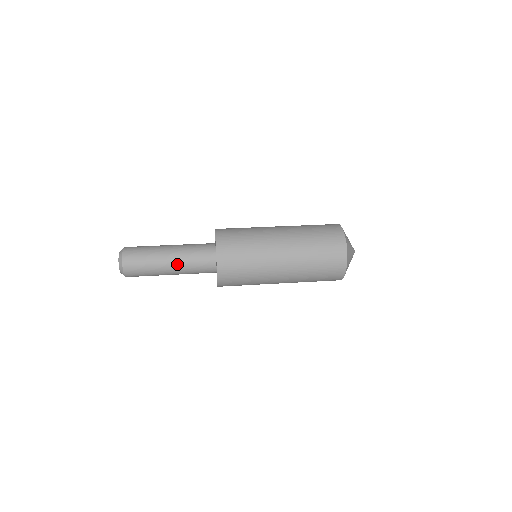
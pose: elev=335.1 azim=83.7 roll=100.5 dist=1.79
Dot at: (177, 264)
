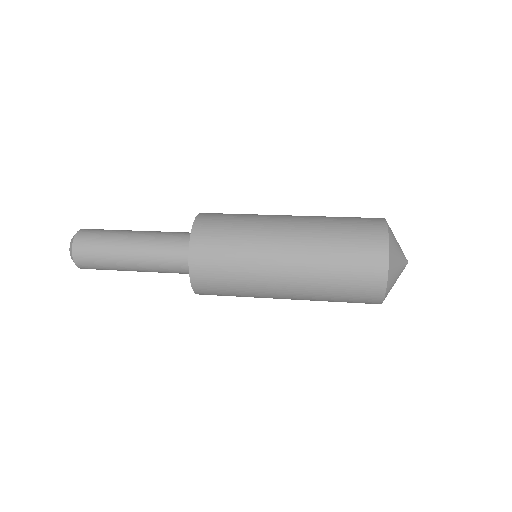
Dot at: (142, 247)
